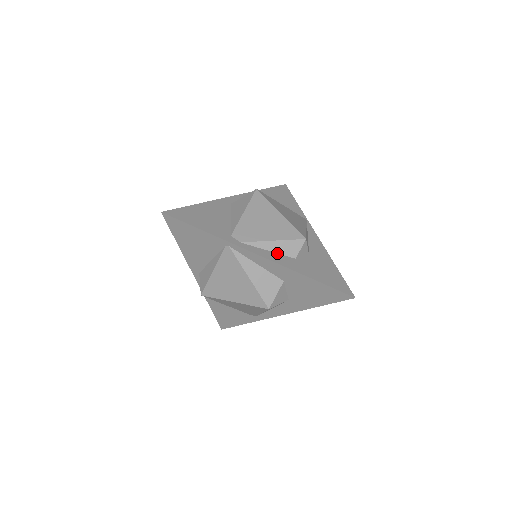
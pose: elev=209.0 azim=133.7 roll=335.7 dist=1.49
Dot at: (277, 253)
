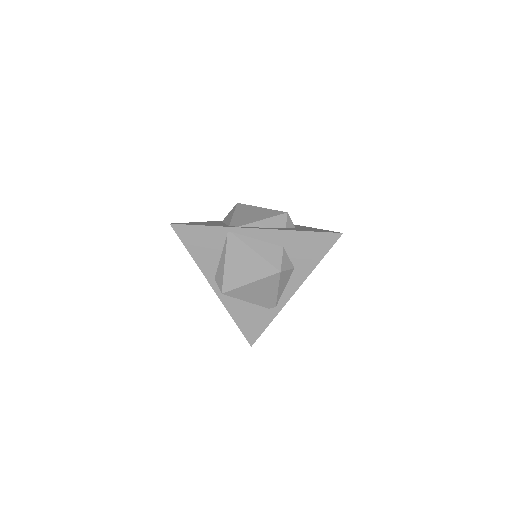
Dot at: occluded
